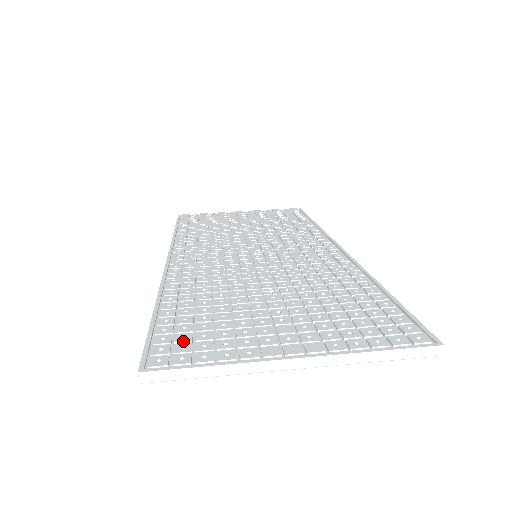
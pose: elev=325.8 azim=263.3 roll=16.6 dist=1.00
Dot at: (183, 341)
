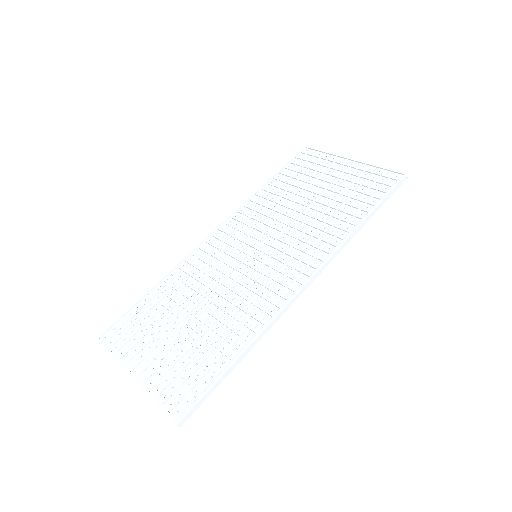
Dot at: (124, 329)
